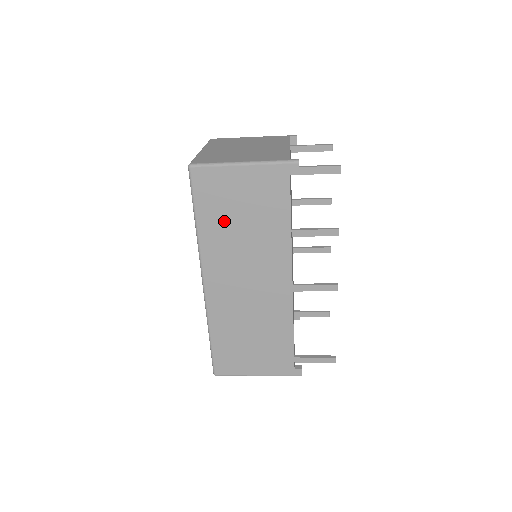
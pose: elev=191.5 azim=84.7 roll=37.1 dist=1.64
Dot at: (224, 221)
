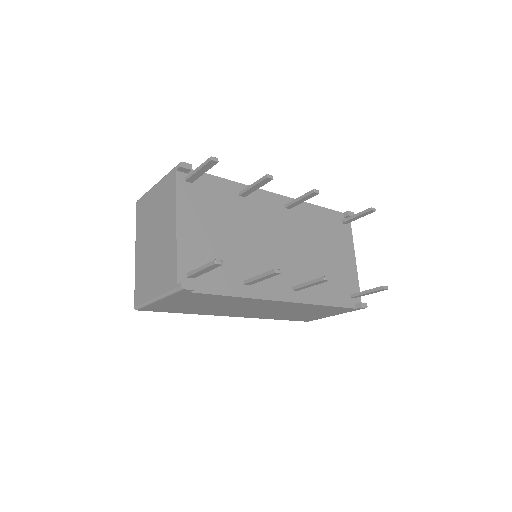
Dot at: (196, 309)
